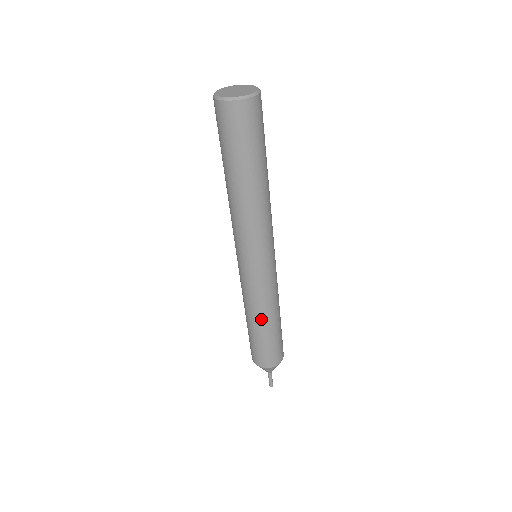
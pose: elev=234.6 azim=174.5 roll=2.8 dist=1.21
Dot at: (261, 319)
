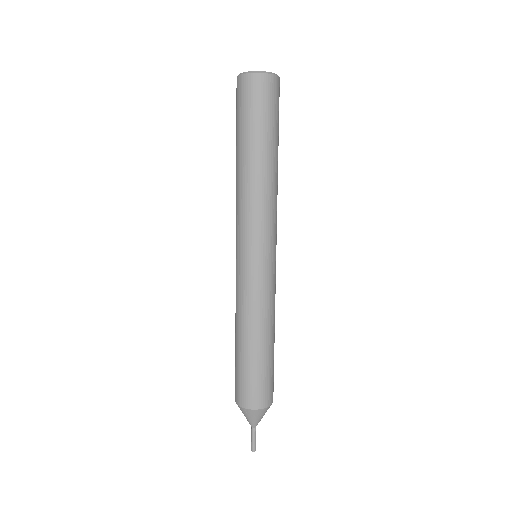
Dot at: (253, 332)
